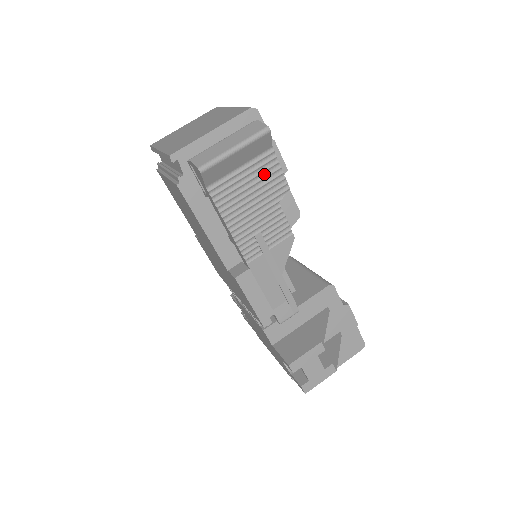
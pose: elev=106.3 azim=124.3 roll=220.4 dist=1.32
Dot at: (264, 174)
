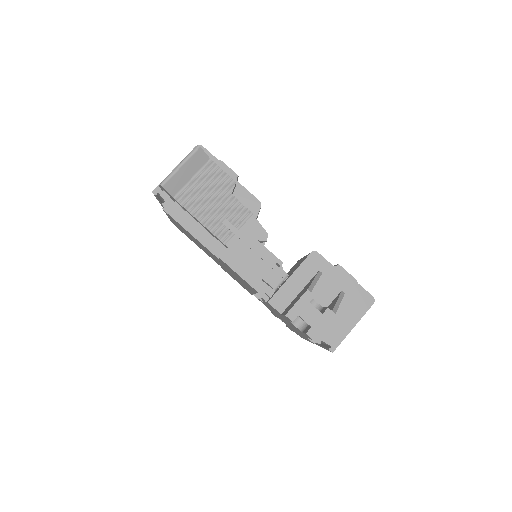
Dot at: (212, 178)
